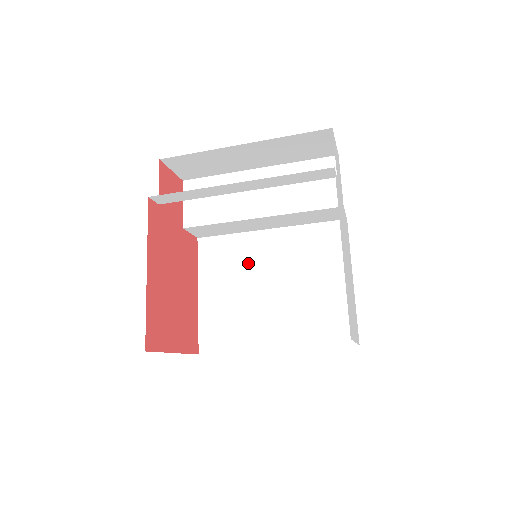
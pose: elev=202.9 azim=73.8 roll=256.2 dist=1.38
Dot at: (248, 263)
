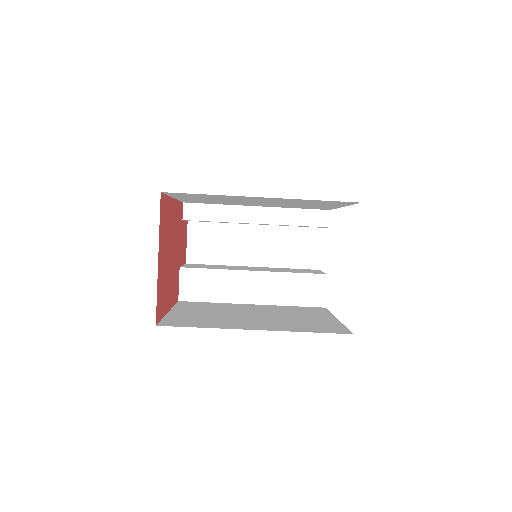
Dot at: (229, 309)
